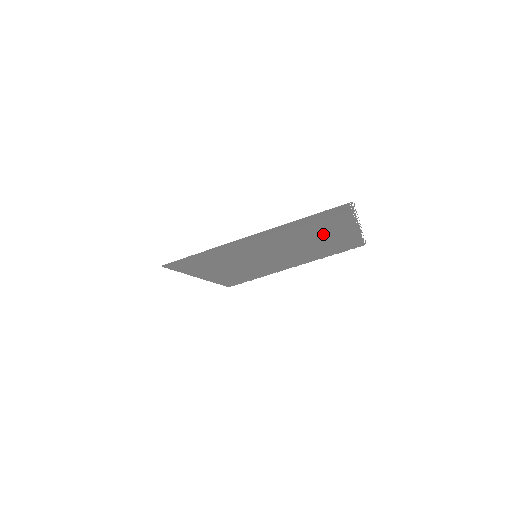
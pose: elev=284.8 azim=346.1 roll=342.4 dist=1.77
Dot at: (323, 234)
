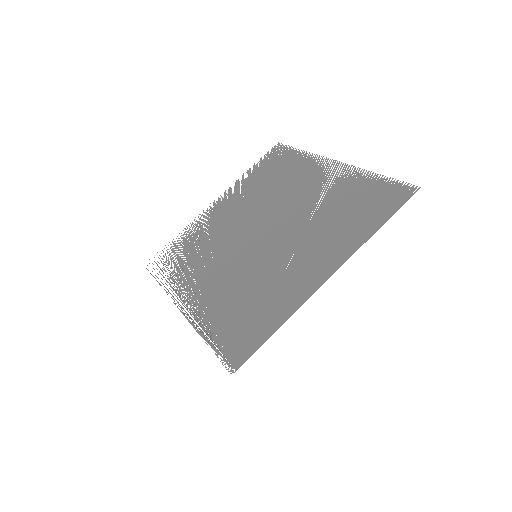
Dot at: (319, 194)
